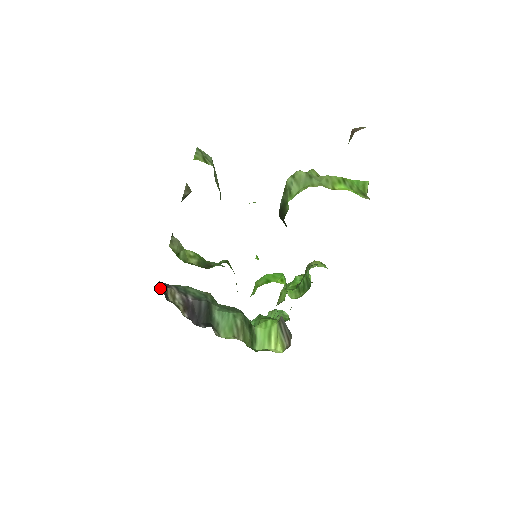
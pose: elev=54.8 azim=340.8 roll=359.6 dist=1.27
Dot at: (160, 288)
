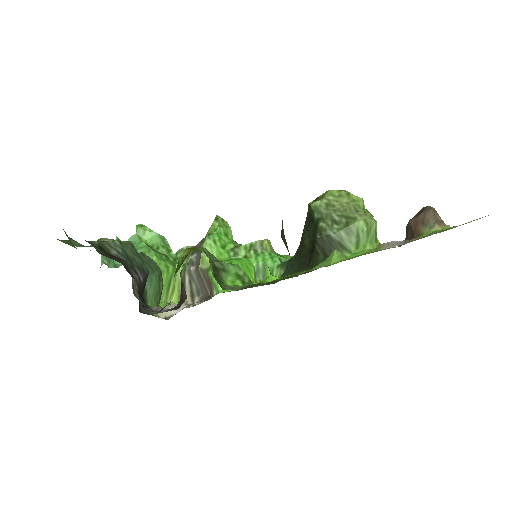
Dot at: (65, 232)
